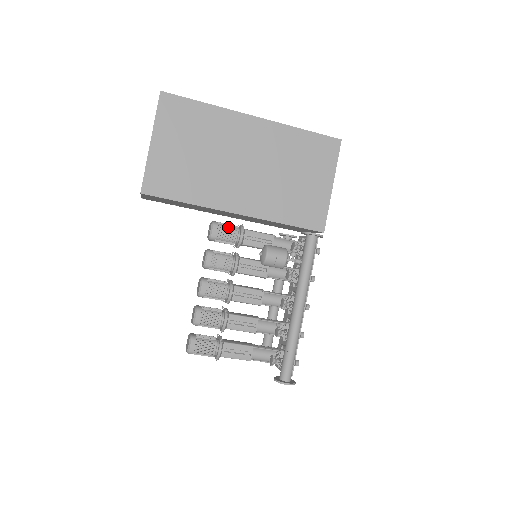
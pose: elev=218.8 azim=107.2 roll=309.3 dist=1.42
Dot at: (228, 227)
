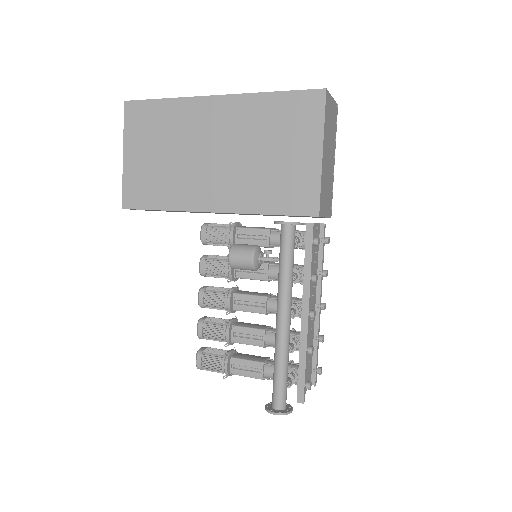
Dot at: (217, 228)
